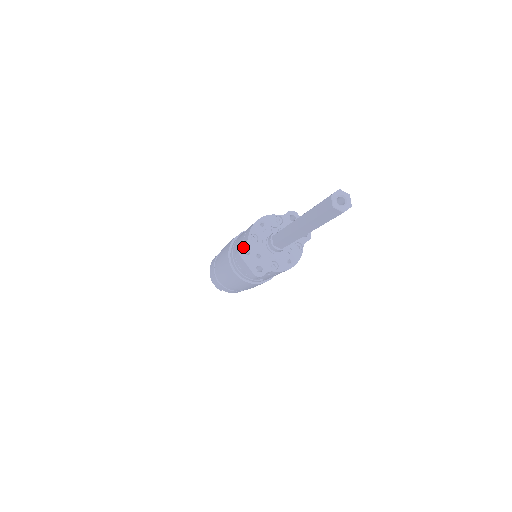
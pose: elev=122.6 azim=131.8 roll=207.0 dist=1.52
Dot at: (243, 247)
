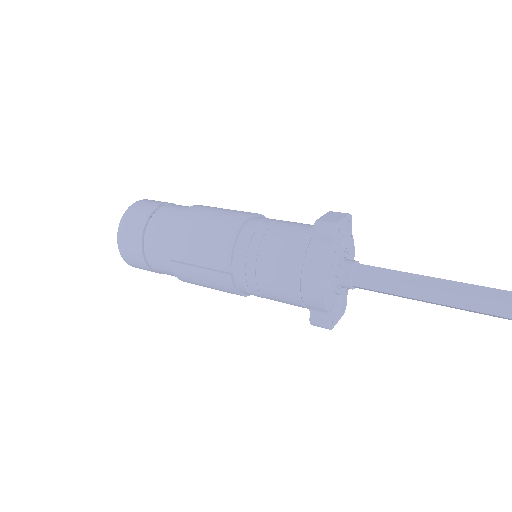
Dot at: (330, 323)
